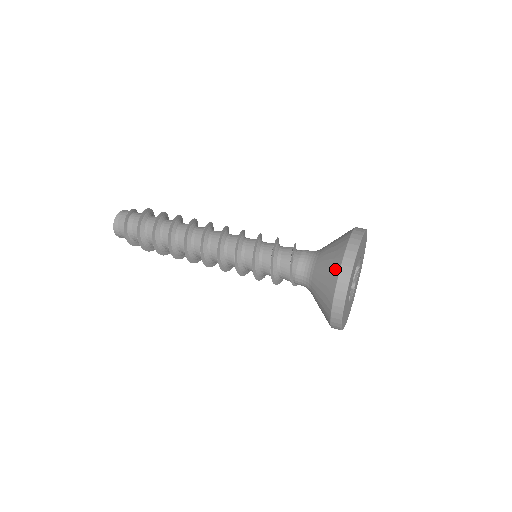
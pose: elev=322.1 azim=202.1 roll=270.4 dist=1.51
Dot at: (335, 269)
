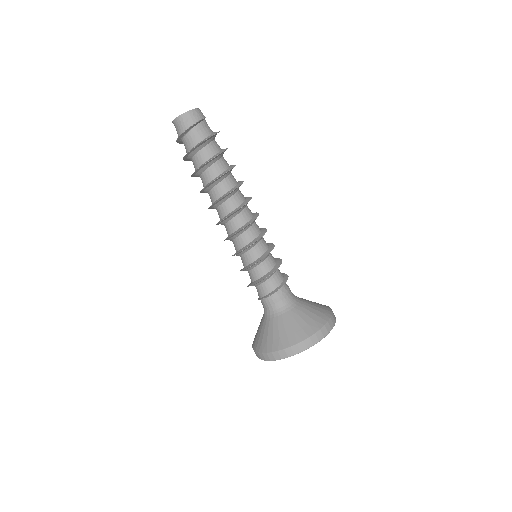
Dot at: (279, 345)
